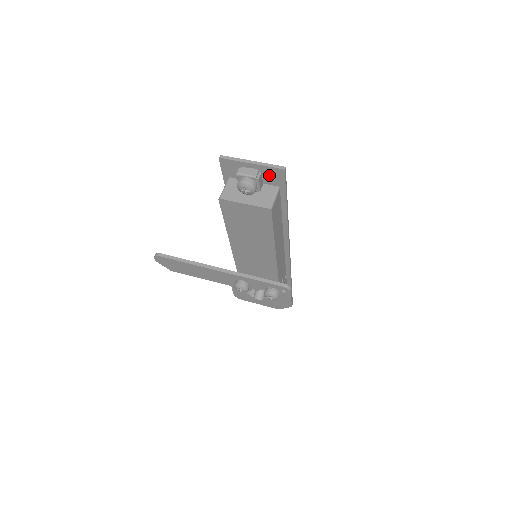
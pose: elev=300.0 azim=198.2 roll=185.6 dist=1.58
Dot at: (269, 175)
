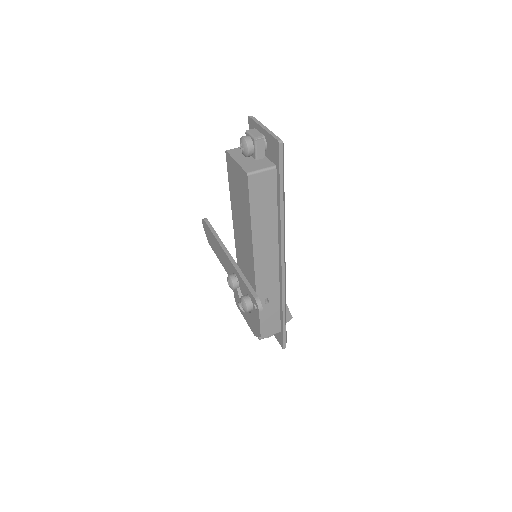
Dot at: (271, 147)
